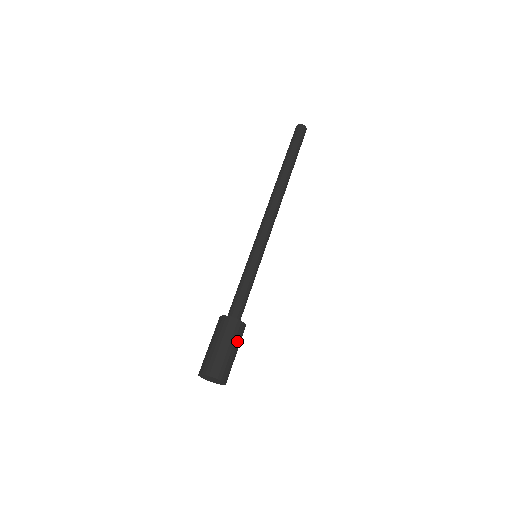
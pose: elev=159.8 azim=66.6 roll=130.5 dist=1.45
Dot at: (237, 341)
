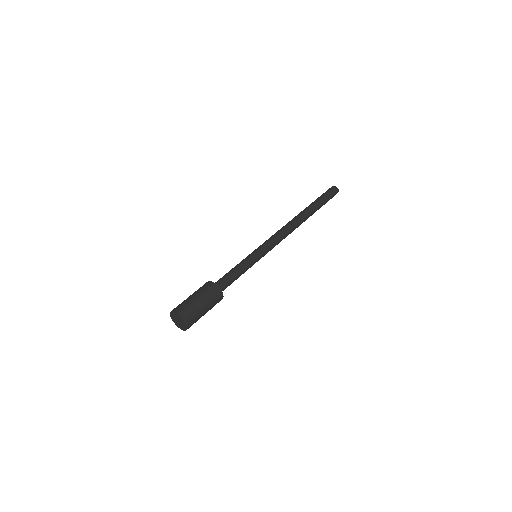
Dot at: (212, 306)
